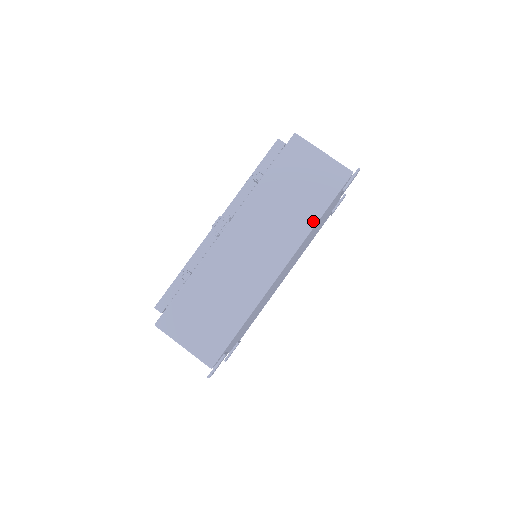
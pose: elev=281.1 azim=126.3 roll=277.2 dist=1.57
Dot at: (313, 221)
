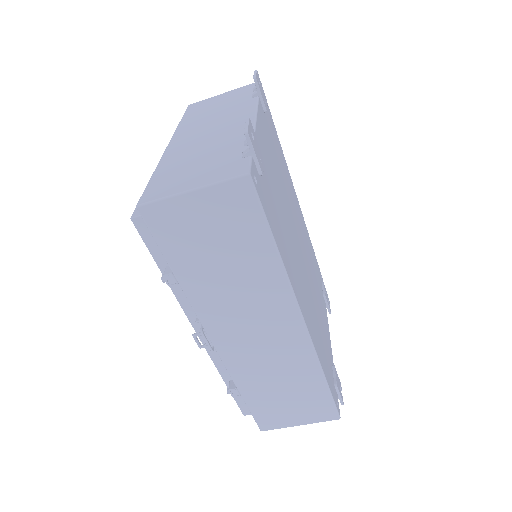
Dot at: (276, 263)
